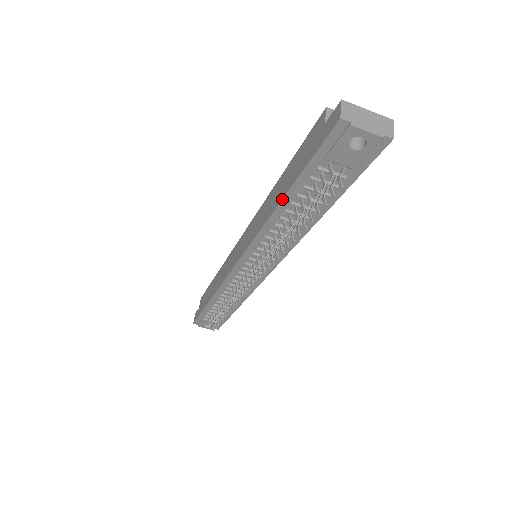
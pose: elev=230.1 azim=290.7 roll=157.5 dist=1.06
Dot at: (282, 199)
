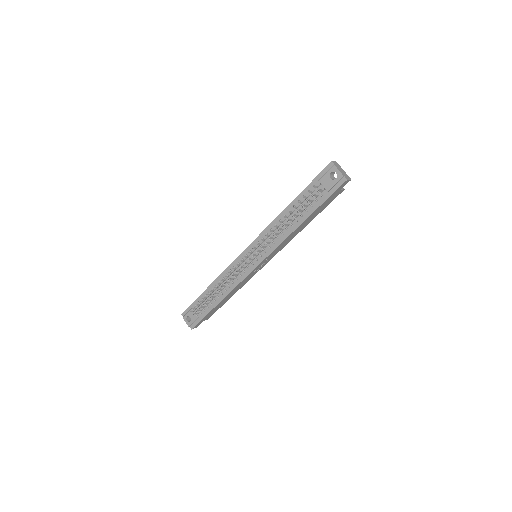
Dot at: (291, 202)
